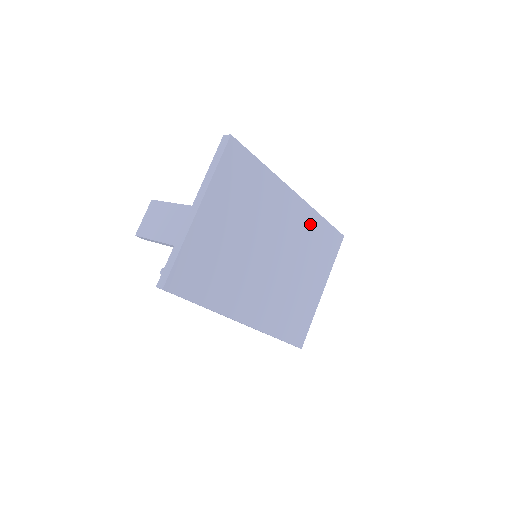
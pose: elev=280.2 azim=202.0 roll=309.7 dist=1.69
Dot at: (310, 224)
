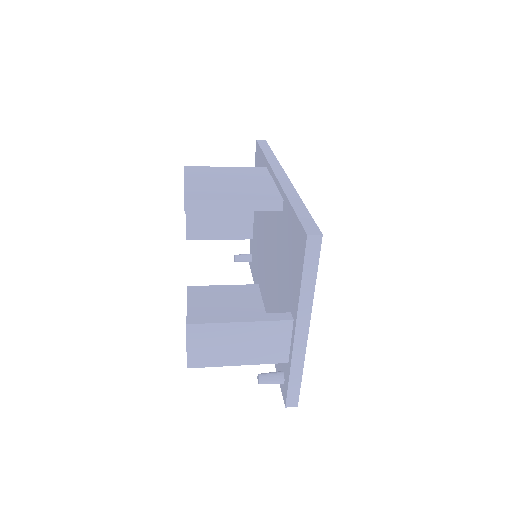
Dot at: occluded
